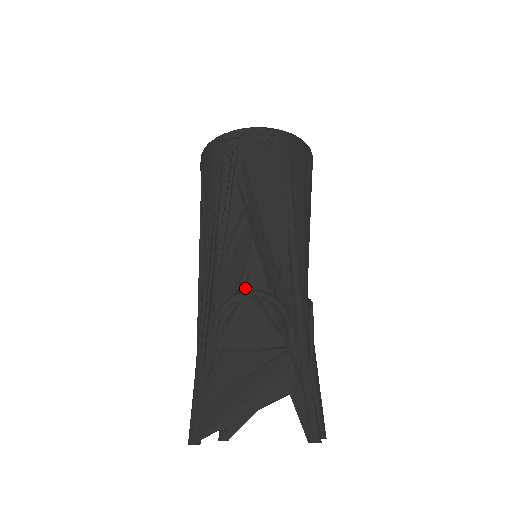
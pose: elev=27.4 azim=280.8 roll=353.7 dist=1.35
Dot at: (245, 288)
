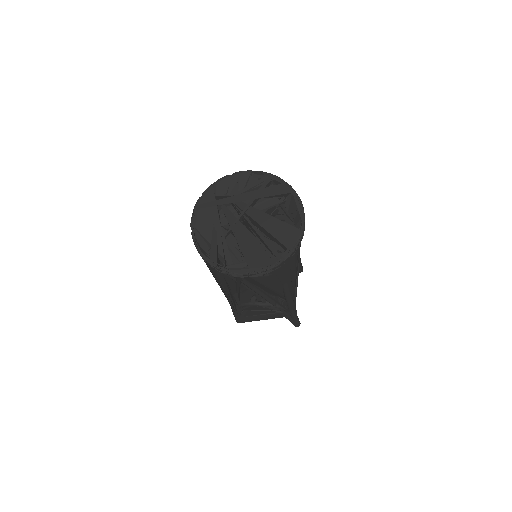
Dot at: (255, 297)
